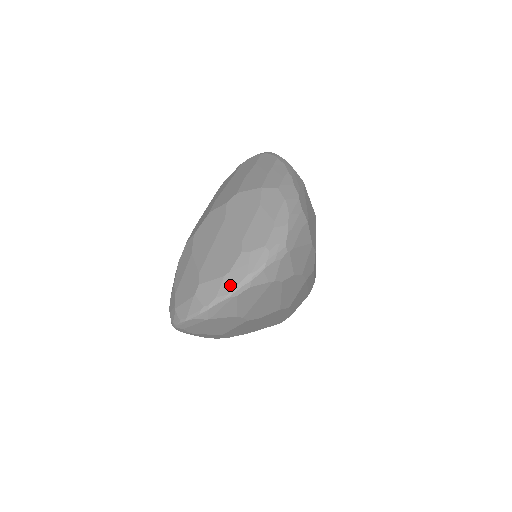
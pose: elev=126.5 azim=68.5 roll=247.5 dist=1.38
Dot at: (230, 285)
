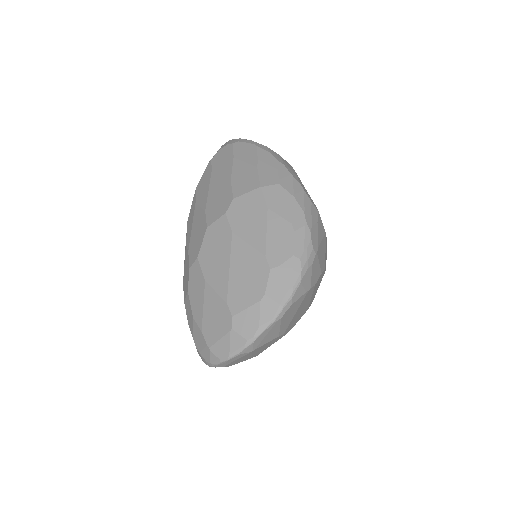
Dot at: (271, 309)
